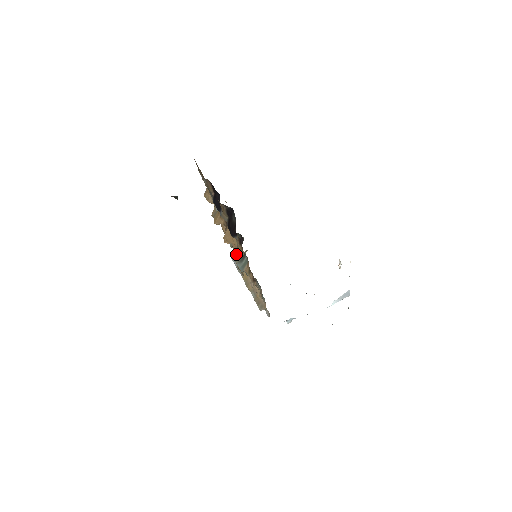
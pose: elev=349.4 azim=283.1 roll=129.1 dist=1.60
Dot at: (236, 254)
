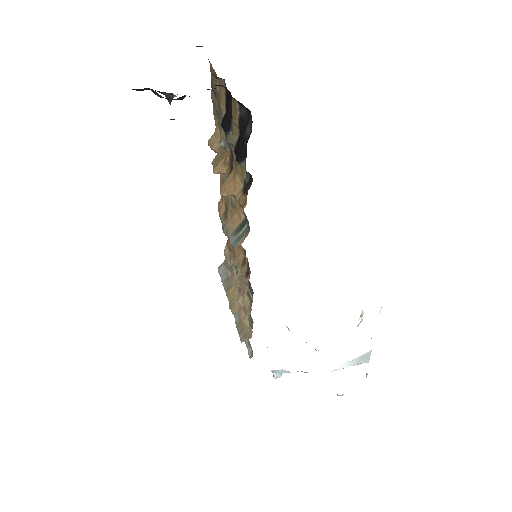
Dot at: (232, 222)
